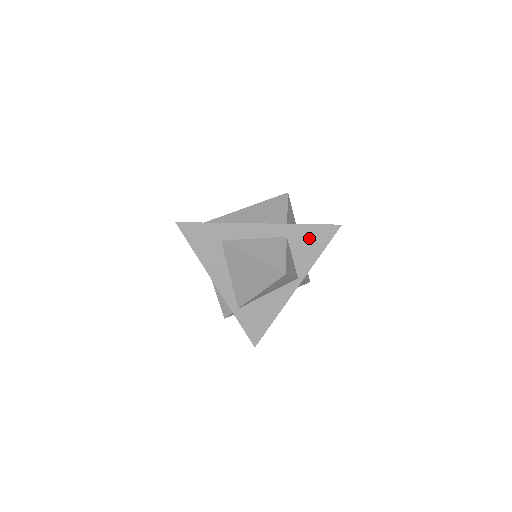
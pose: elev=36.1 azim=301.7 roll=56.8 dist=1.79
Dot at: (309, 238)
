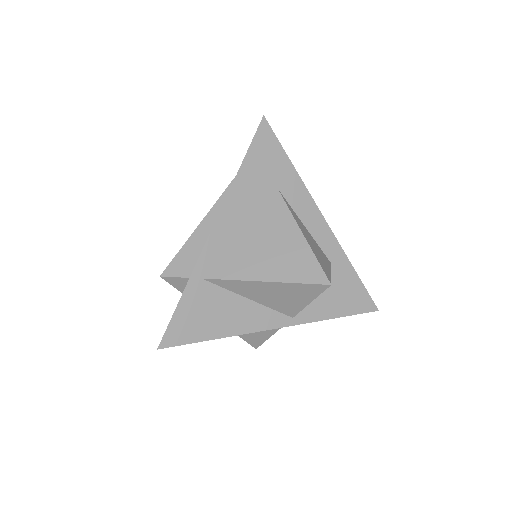
Dot at: (344, 289)
